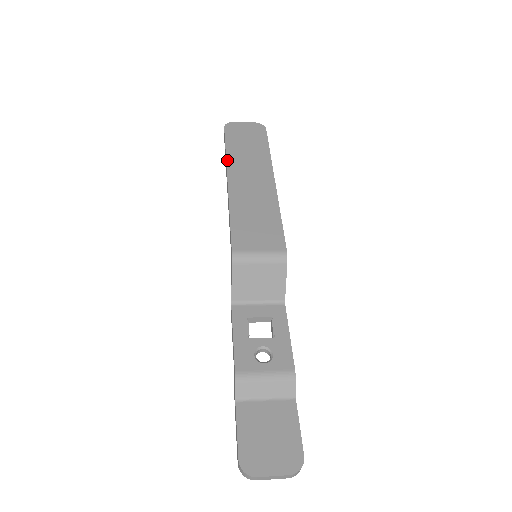
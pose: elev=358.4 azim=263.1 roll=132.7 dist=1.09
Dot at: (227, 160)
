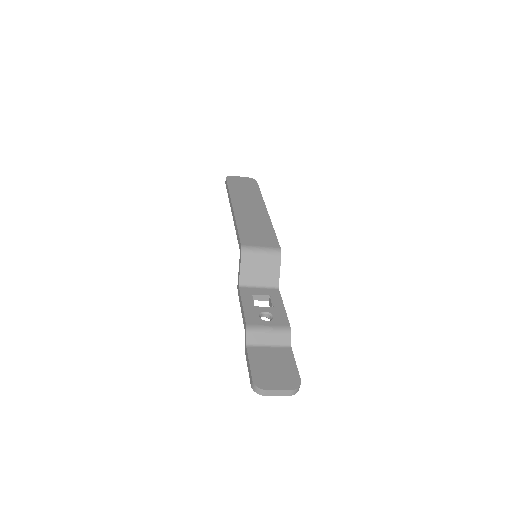
Dot at: (231, 196)
